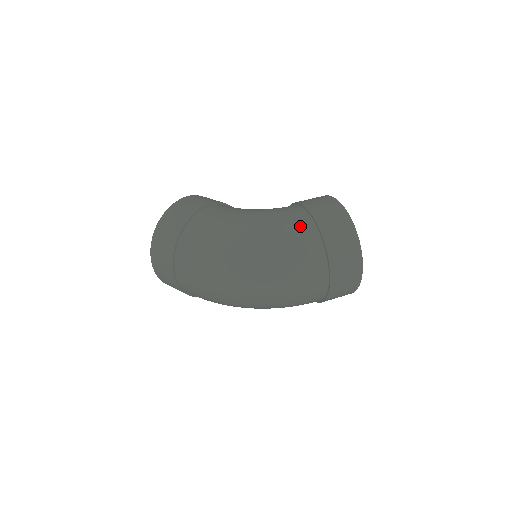
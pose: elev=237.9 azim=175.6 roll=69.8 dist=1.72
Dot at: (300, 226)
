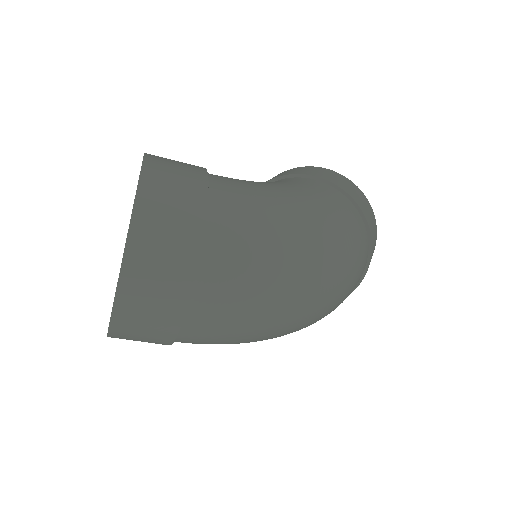
Dot at: (346, 206)
